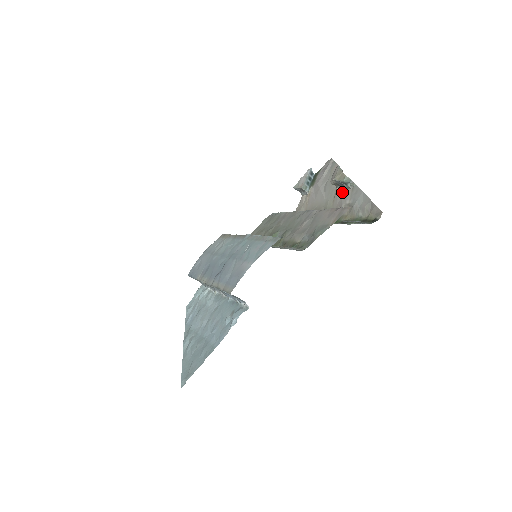
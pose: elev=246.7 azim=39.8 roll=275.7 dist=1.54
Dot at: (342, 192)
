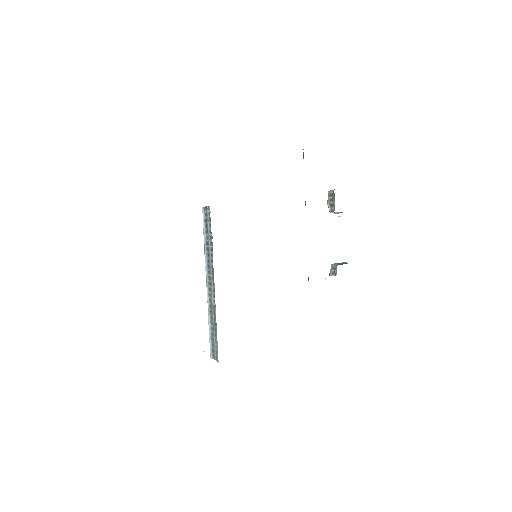
Dot at: (333, 204)
